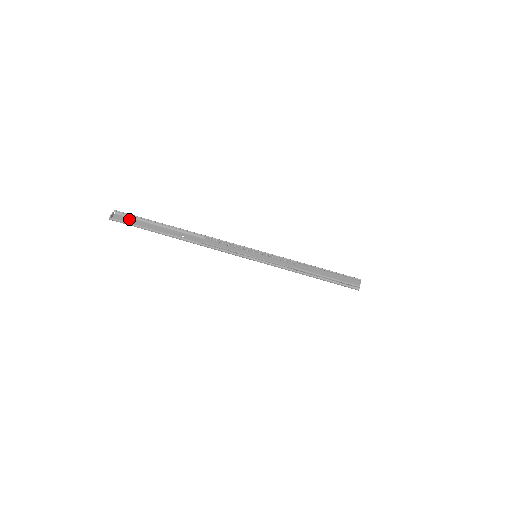
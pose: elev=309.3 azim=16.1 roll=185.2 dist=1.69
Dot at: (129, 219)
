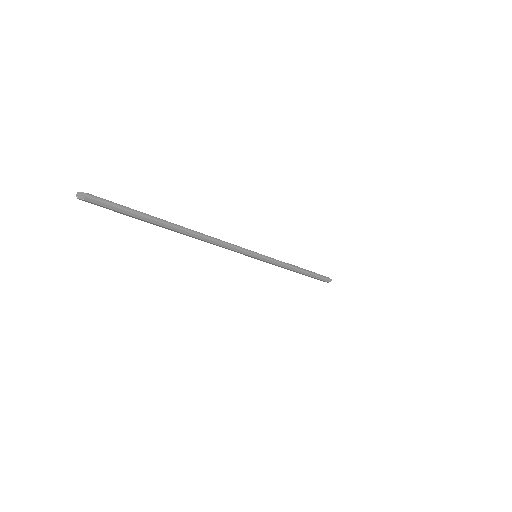
Dot at: occluded
